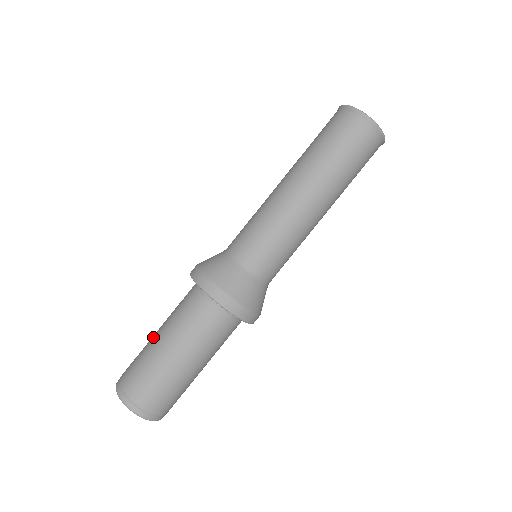
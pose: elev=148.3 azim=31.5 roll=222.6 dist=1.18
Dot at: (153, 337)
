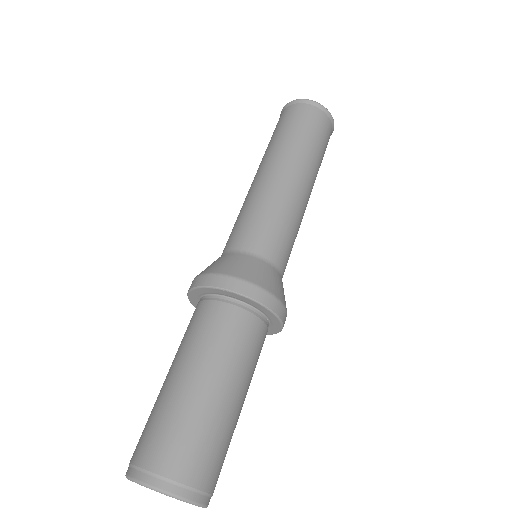
Dot at: occluded
